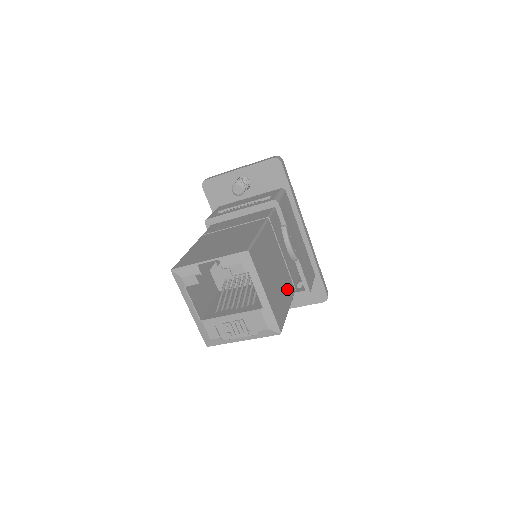
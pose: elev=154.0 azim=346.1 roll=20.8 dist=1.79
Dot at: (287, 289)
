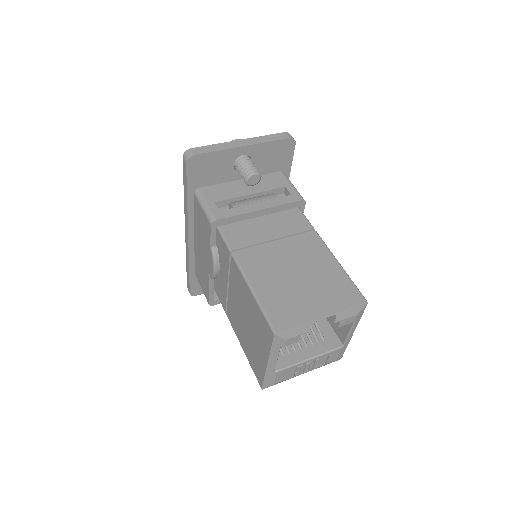
Dot at: occluded
